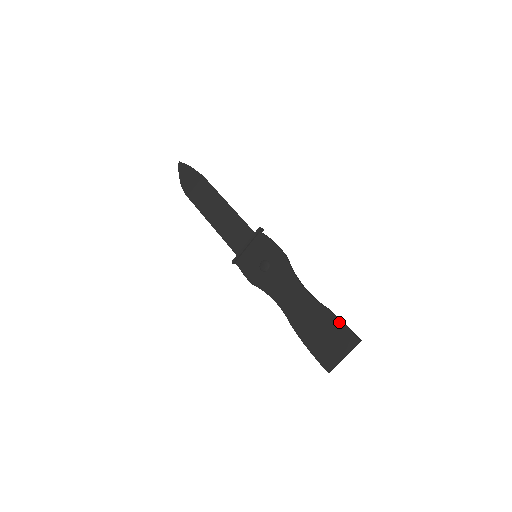
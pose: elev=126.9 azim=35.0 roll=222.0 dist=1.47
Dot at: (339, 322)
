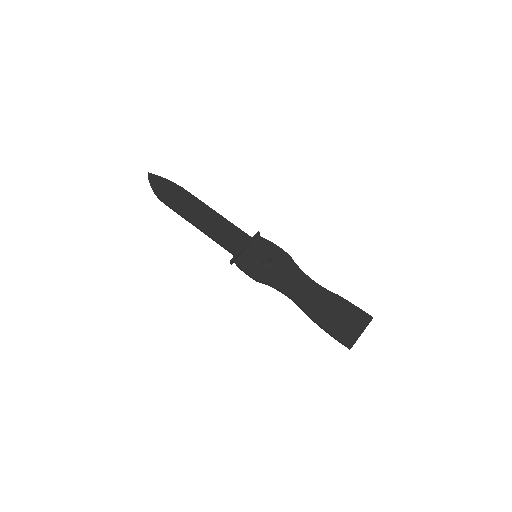
Dot at: (352, 305)
